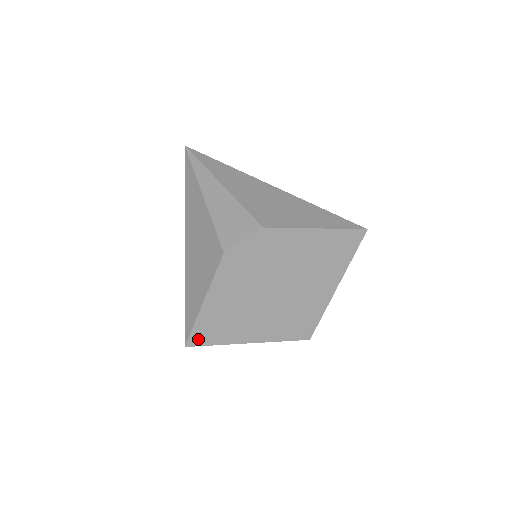
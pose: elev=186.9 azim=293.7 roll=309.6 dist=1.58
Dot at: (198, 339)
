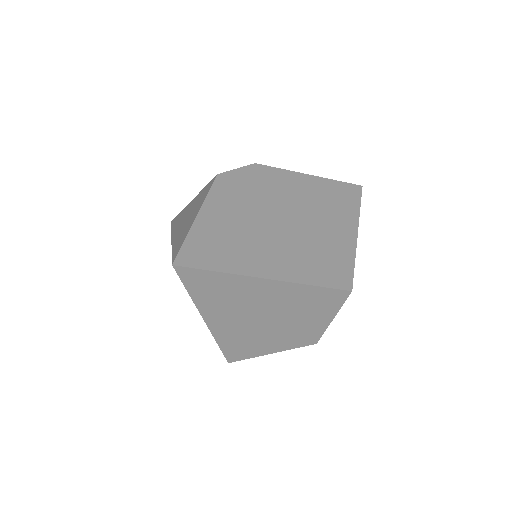
Dot at: (192, 258)
